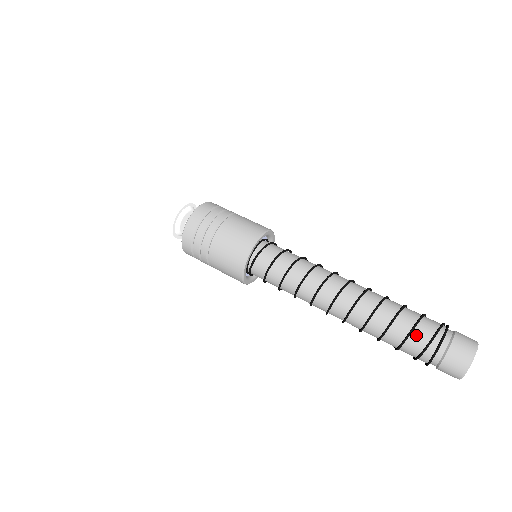
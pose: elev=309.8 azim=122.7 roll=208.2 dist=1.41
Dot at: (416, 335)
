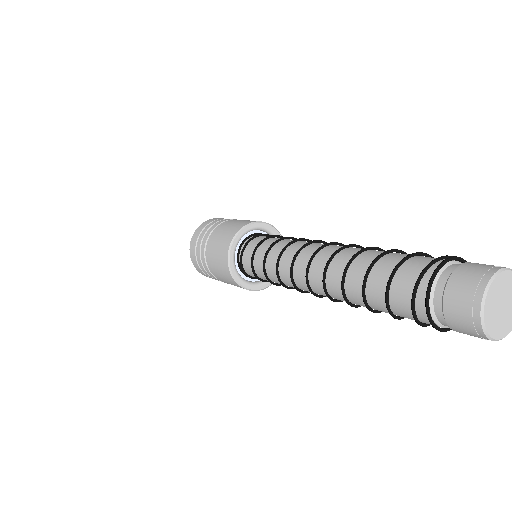
Dot at: (400, 279)
